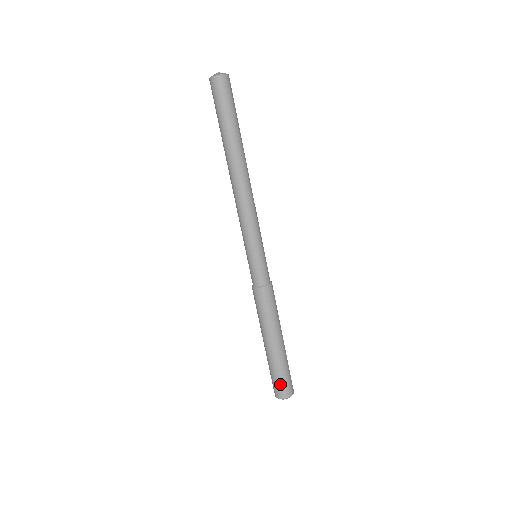
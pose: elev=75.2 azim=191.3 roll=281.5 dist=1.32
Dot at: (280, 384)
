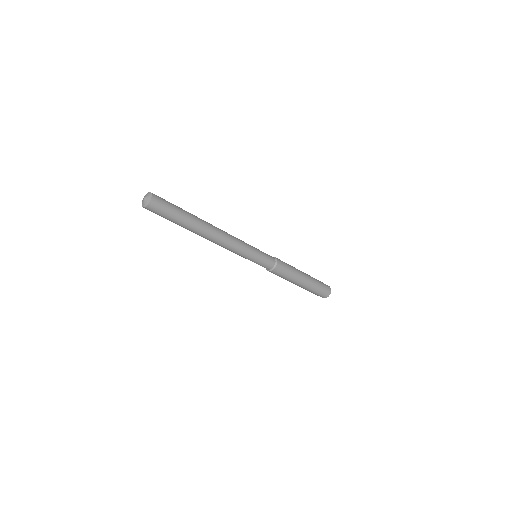
Dot at: (315, 294)
